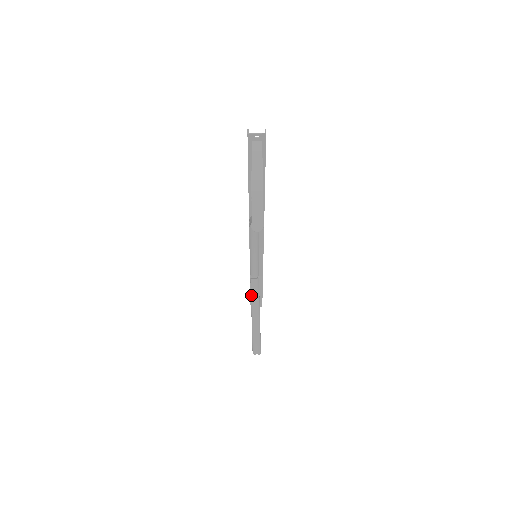
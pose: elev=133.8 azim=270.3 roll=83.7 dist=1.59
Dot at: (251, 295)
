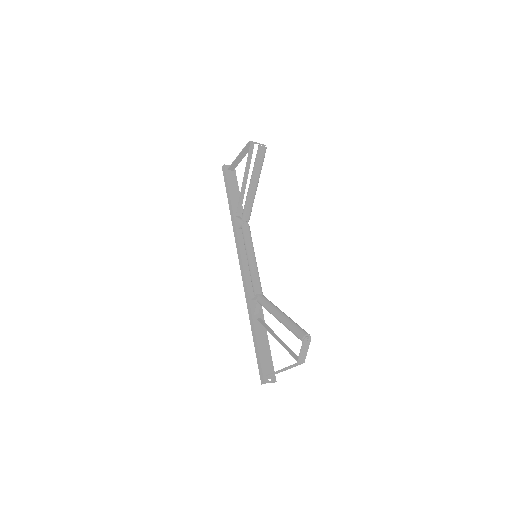
Dot at: (266, 304)
